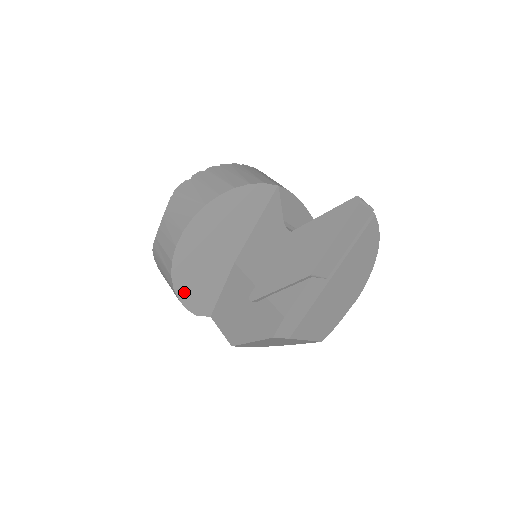
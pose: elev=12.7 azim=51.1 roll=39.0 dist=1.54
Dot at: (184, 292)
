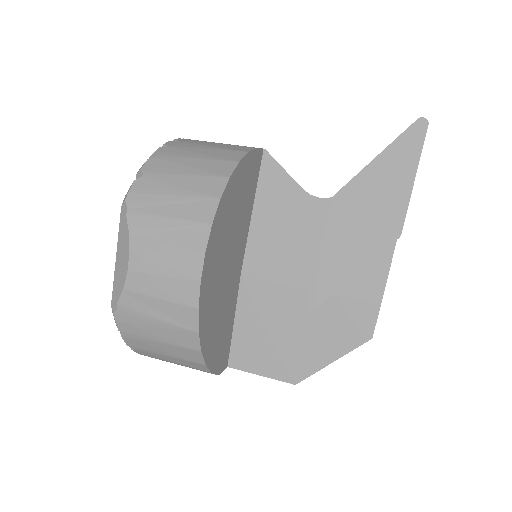
Dot at: (208, 349)
